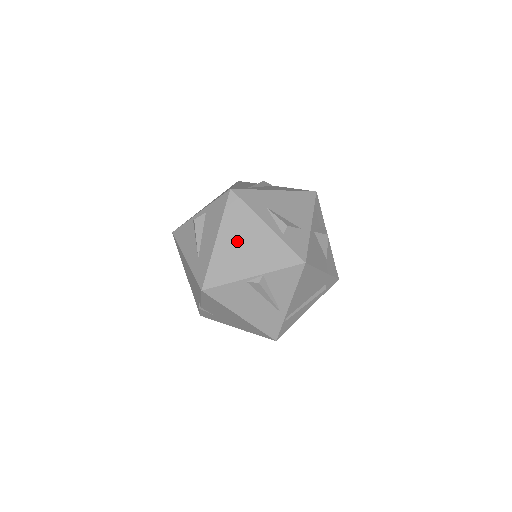
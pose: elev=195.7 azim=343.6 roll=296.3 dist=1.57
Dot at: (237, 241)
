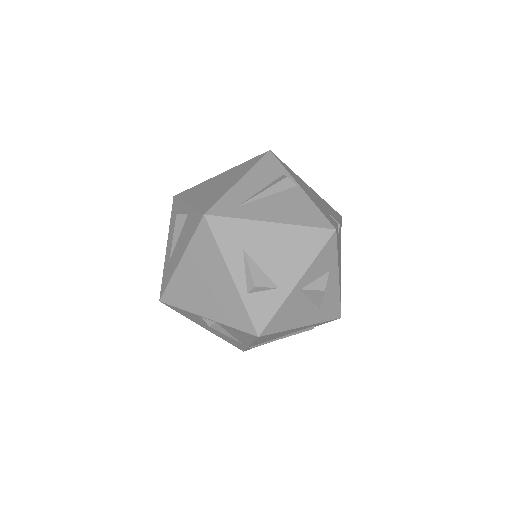
Dot at: (199, 275)
